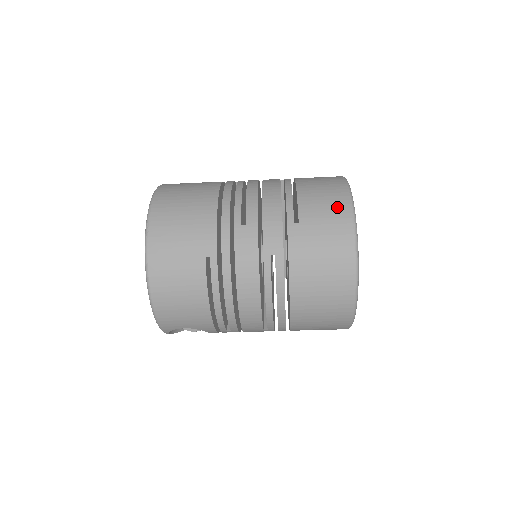
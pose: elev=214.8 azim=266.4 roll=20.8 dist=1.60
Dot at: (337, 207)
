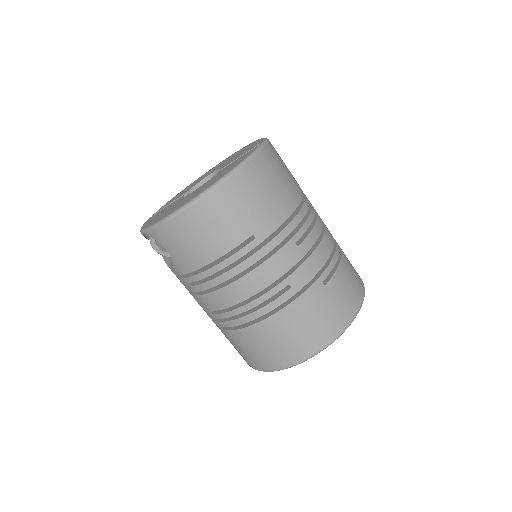
Dot at: (351, 303)
